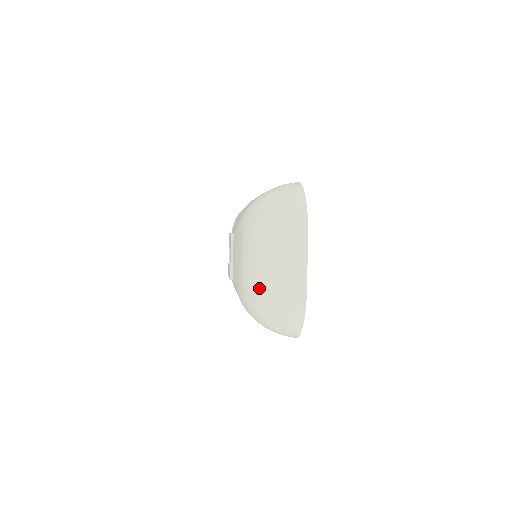
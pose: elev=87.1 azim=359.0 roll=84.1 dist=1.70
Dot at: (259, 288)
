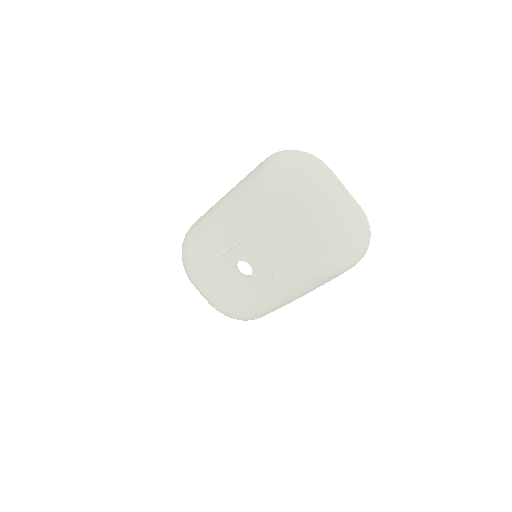
Dot at: (335, 232)
